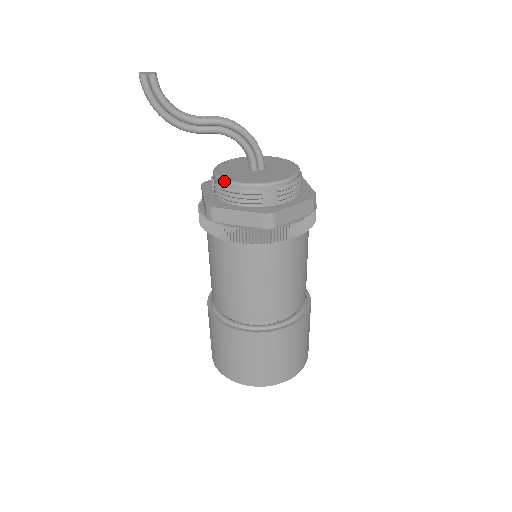
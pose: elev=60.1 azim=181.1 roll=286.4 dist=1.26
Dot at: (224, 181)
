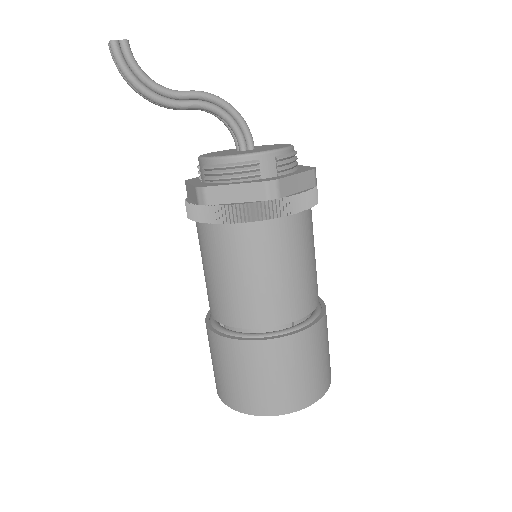
Dot at: (214, 158)
